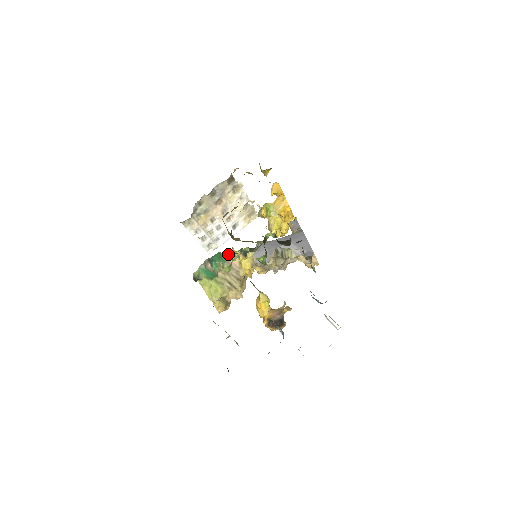
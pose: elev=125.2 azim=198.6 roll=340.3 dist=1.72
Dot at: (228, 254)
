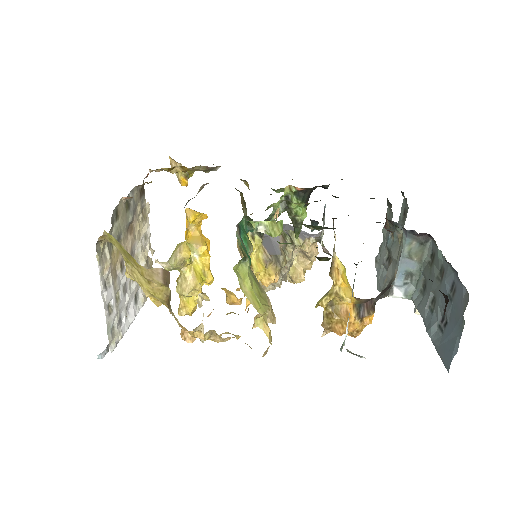
Dot at: occluded
